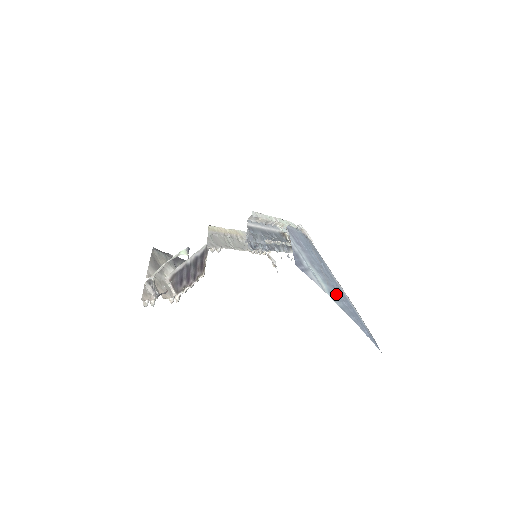
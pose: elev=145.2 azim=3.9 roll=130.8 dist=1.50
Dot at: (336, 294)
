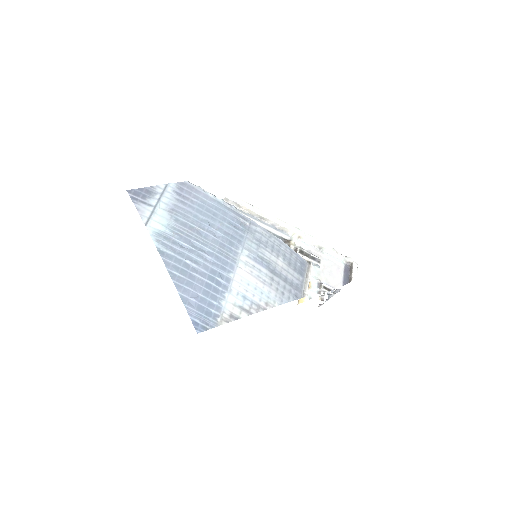
Dot at: (181, 247)
